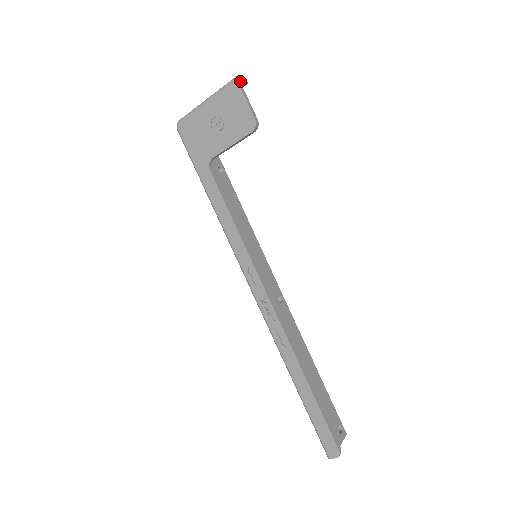
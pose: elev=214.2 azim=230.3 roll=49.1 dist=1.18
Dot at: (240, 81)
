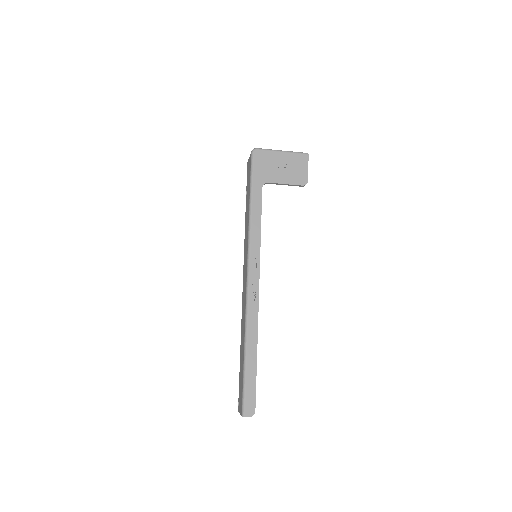
Dot at: (307, 157)
